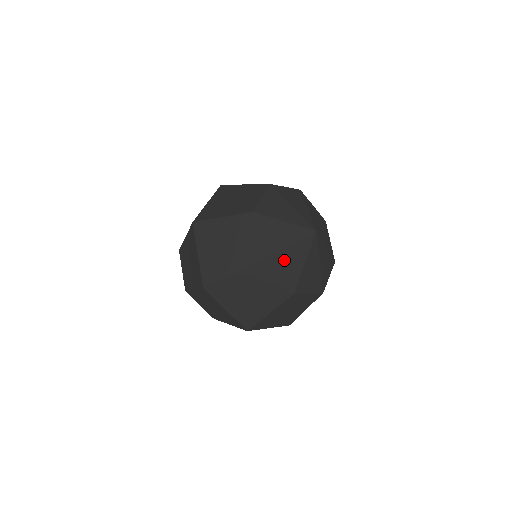
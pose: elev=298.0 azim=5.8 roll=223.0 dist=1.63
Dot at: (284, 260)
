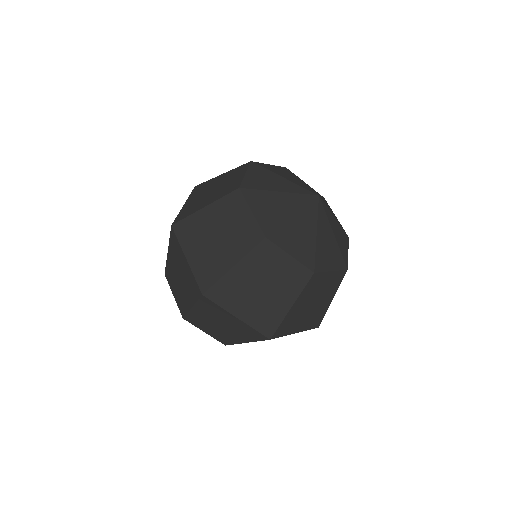
Dot at: (291, 233)
